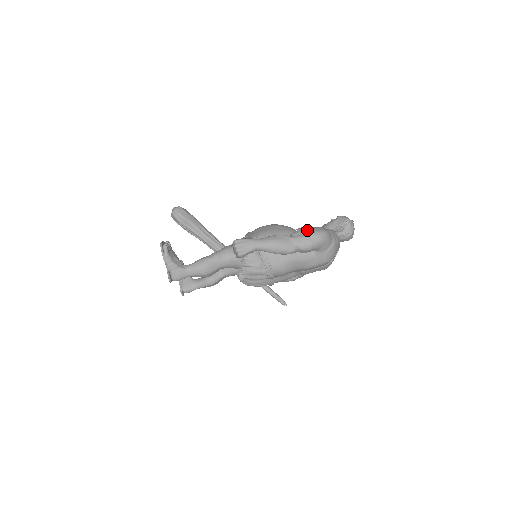
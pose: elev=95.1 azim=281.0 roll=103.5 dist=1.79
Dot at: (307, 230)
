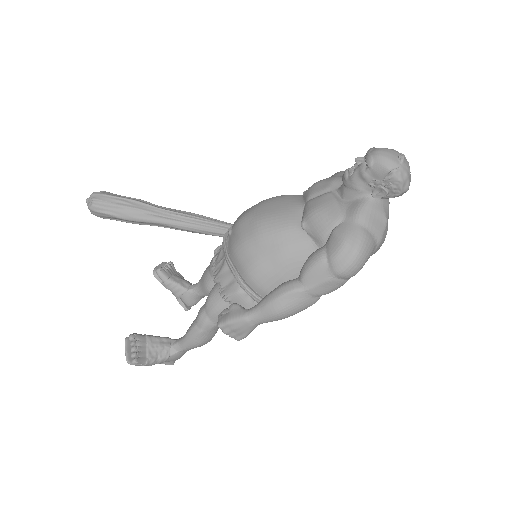
Dot at: (324, 262)
